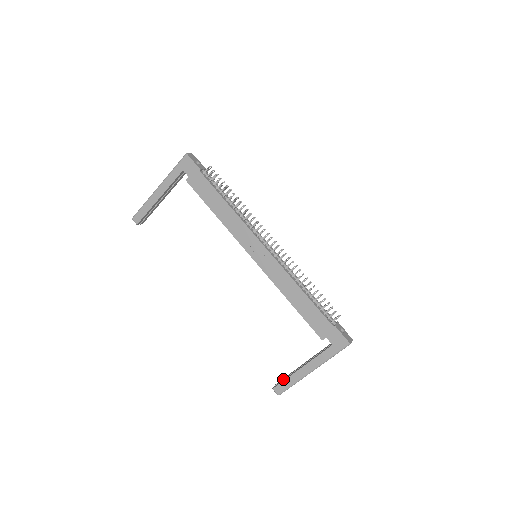
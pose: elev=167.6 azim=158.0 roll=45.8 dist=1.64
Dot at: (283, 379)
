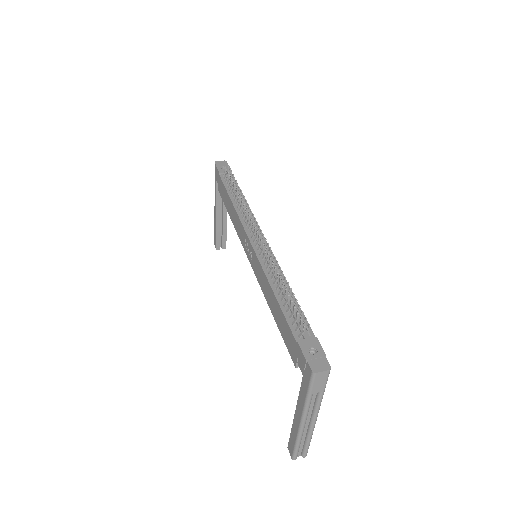
Dot at: occluded
